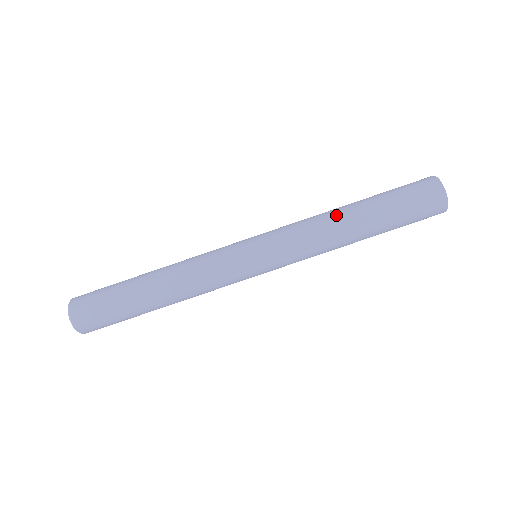
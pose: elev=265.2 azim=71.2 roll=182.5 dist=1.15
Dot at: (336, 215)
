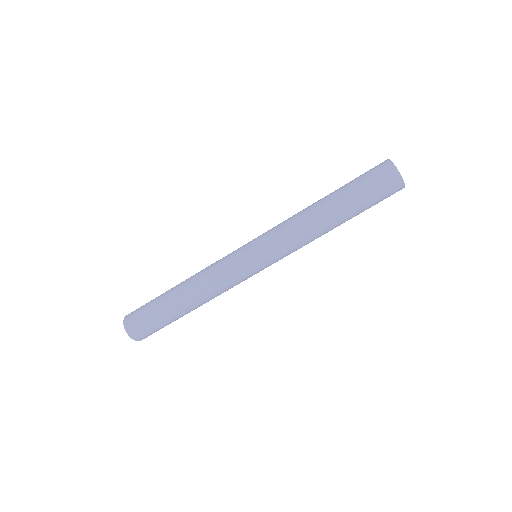
Dot at: (309, 206)
